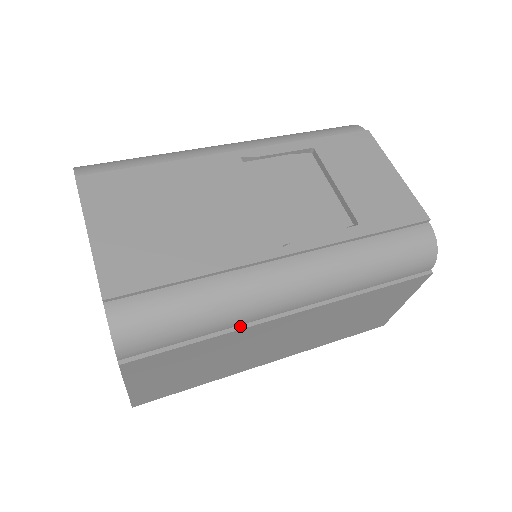
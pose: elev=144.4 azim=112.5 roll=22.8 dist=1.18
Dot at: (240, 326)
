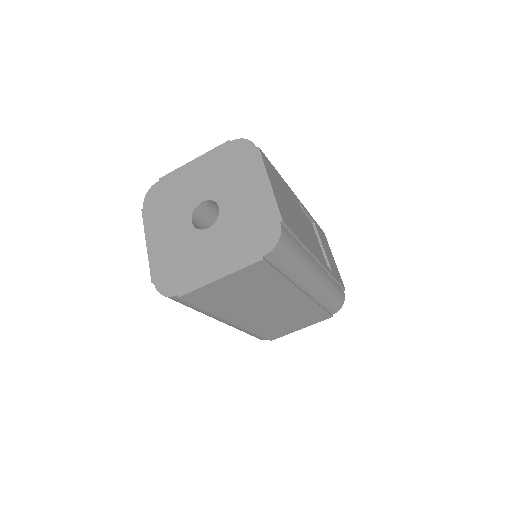
Dot at: (292, 282)
